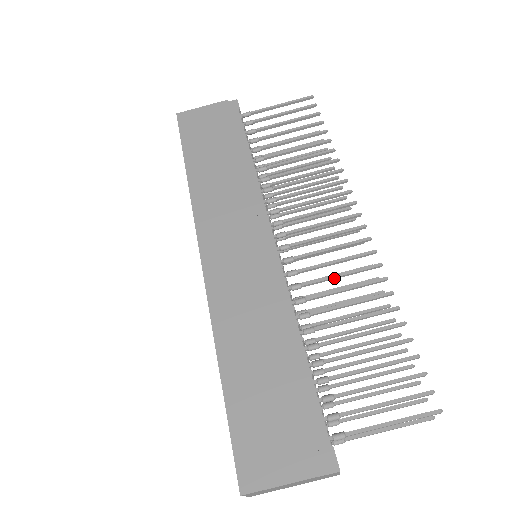
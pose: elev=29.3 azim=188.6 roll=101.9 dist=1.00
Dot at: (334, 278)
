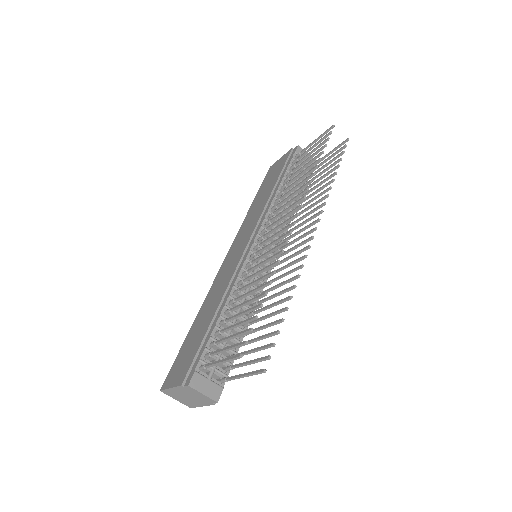
Dot at: (261, 264)
